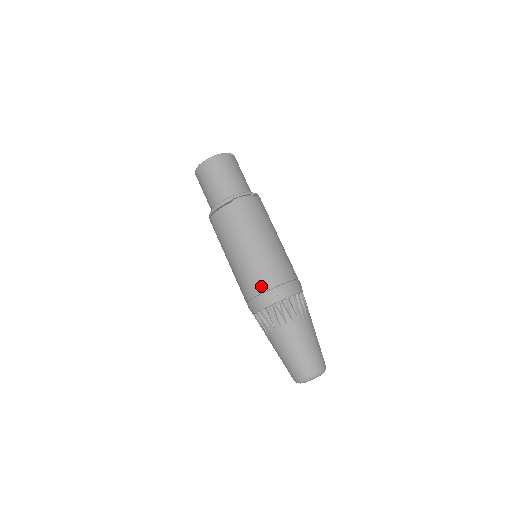
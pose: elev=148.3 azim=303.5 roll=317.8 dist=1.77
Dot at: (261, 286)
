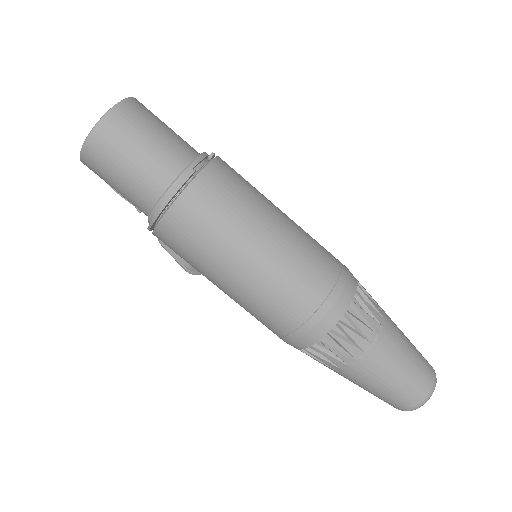
Dot at: (315, 293)
